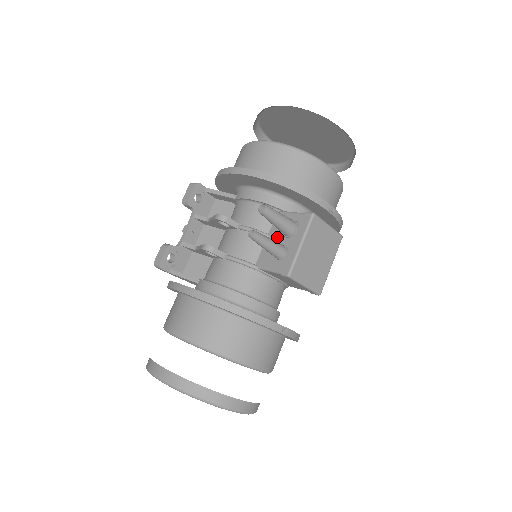
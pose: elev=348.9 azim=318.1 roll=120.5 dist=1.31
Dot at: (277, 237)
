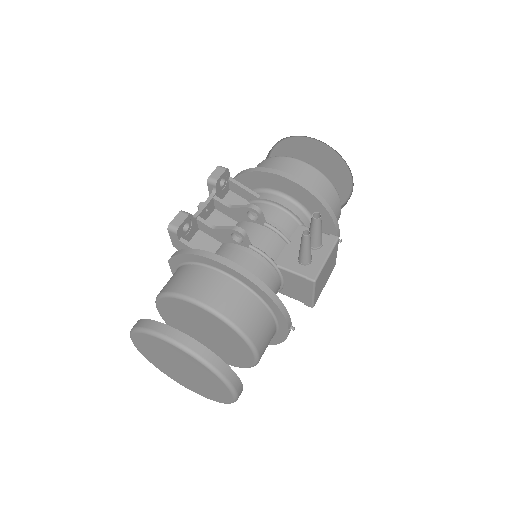
Dot at: occluded
